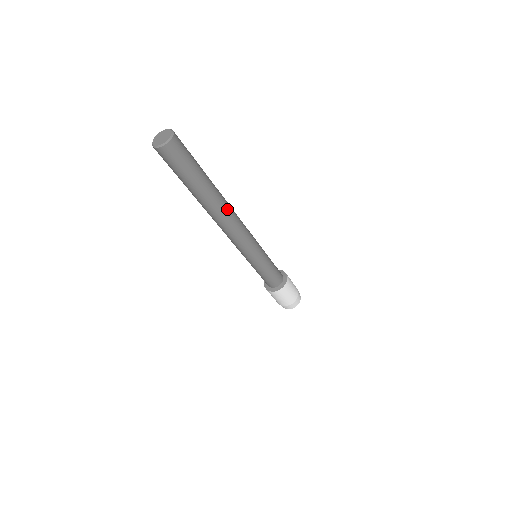
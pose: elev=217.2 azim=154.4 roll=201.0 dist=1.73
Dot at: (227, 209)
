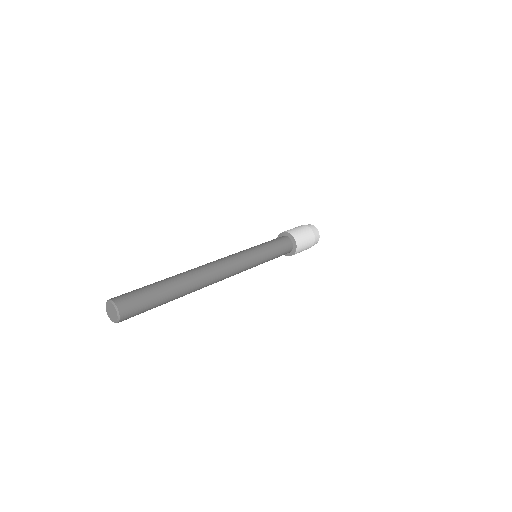
Dot at: (205, 285)
